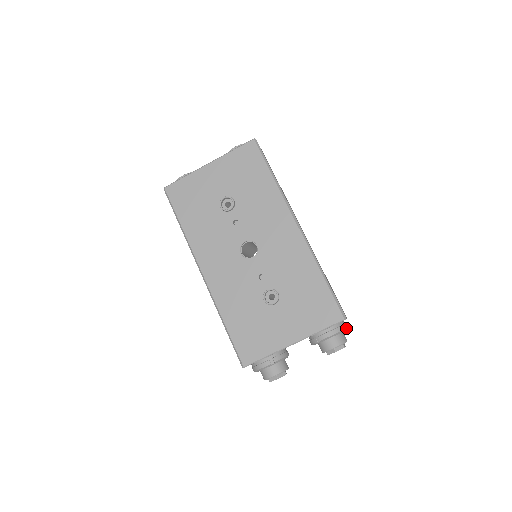
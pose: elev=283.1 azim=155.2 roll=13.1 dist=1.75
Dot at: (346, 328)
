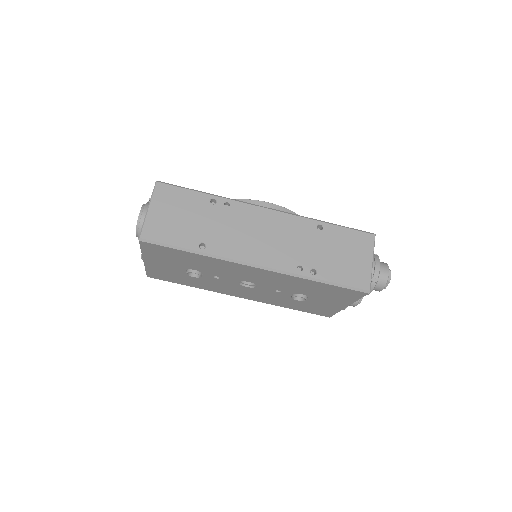
Dot at: (378, 276)
